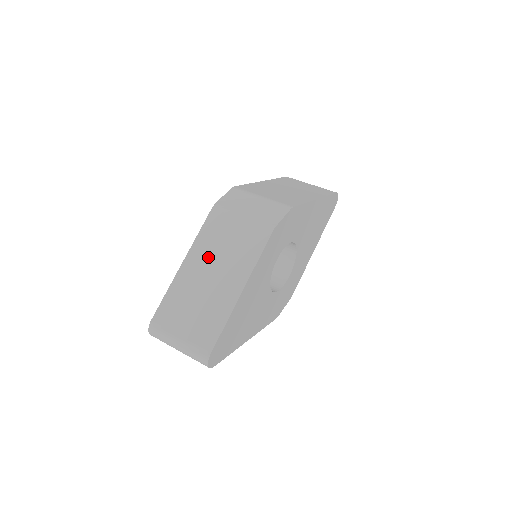
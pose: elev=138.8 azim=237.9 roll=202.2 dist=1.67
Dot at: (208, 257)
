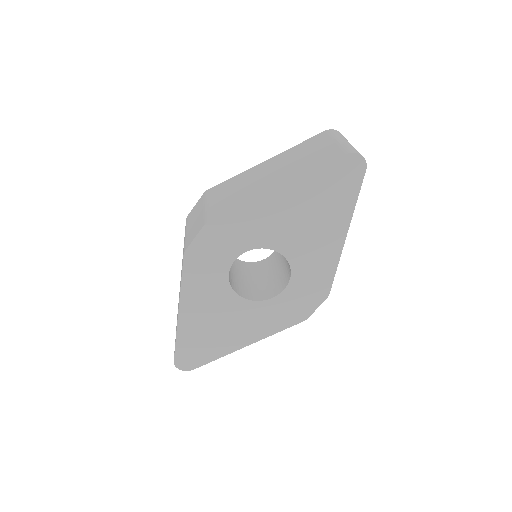
Dot at: (181, 271)
